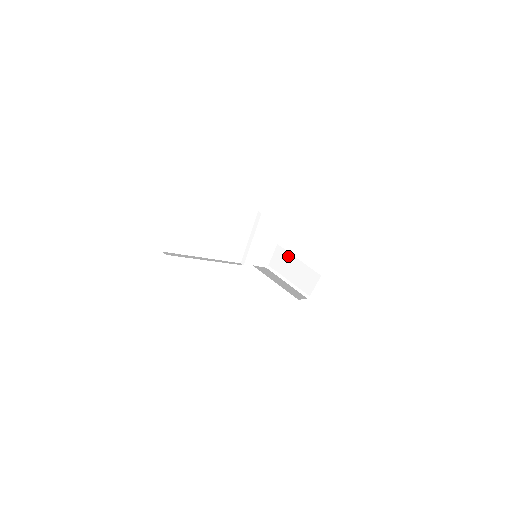
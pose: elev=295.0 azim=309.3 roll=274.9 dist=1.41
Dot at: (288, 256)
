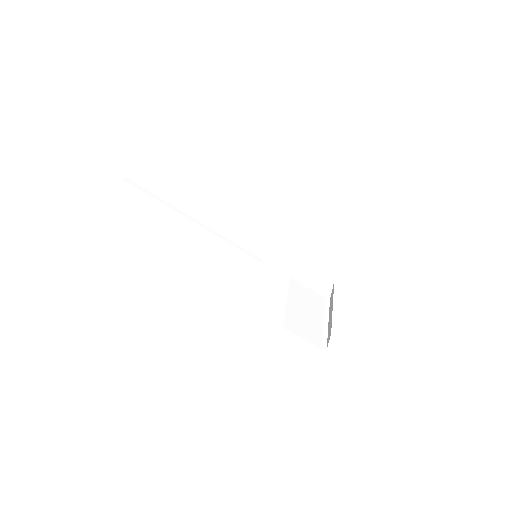
Dot at: occluded
